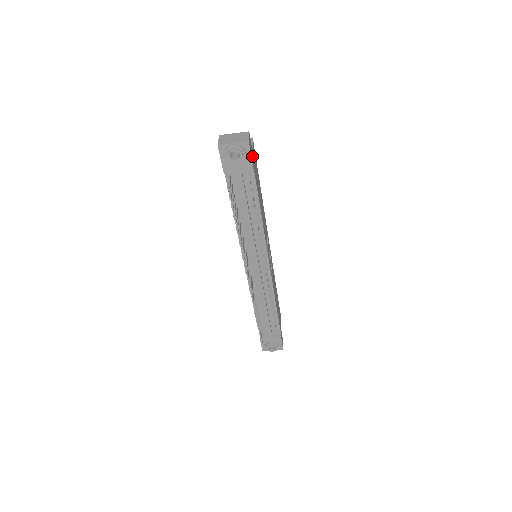
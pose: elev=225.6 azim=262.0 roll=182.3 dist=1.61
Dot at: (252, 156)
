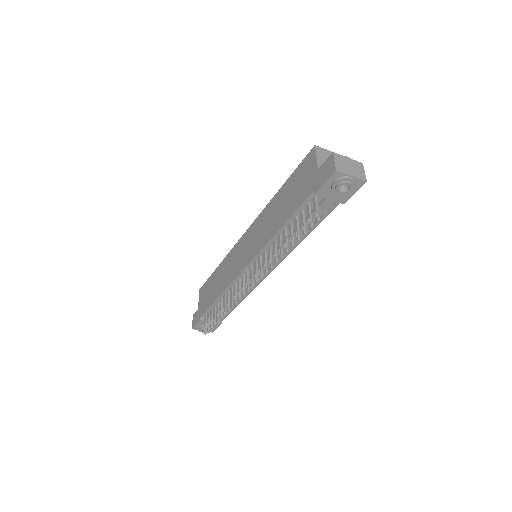
Dot at: occluded
